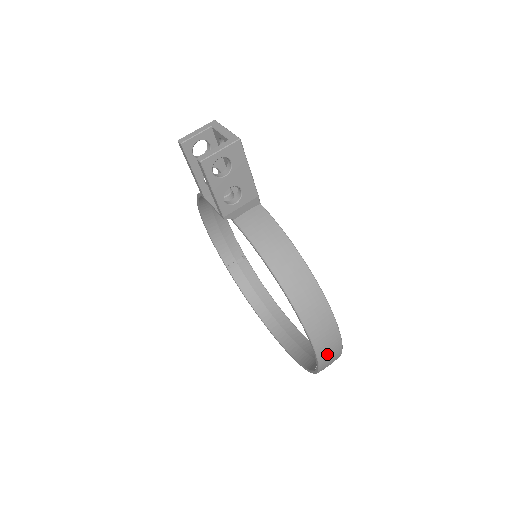
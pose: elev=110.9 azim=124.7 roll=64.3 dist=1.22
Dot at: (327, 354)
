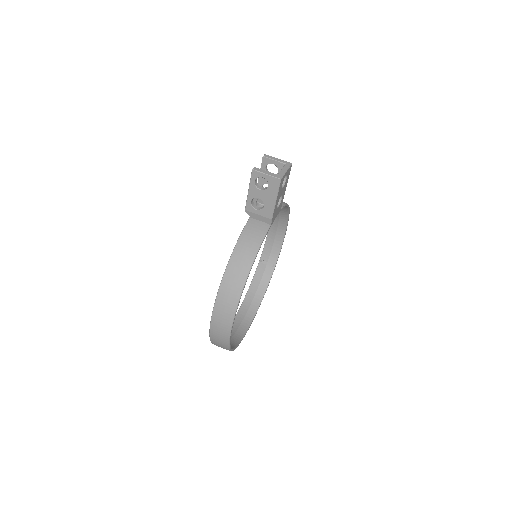
Dot at: (217, 330)
